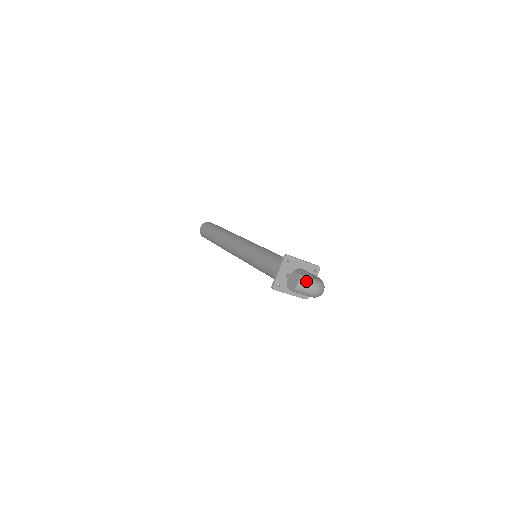
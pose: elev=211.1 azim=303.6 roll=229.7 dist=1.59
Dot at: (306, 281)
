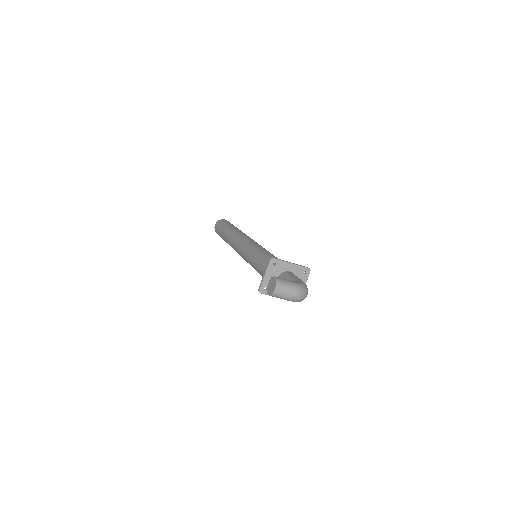
Dot at: (284, 286)
